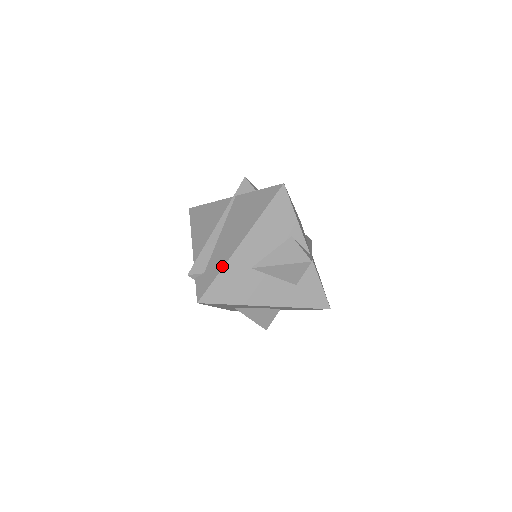
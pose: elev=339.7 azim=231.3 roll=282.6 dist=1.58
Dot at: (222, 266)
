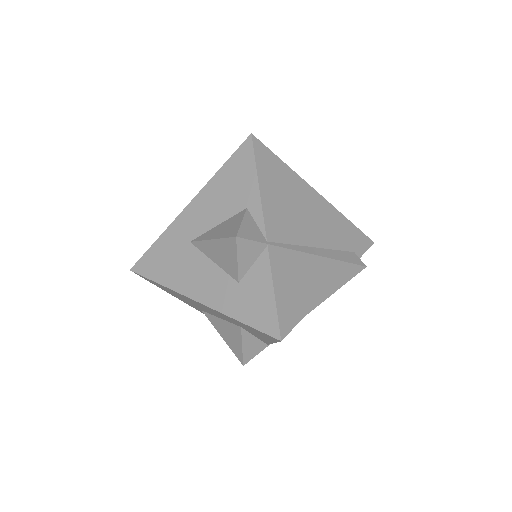
Dot at: (164, 232)
